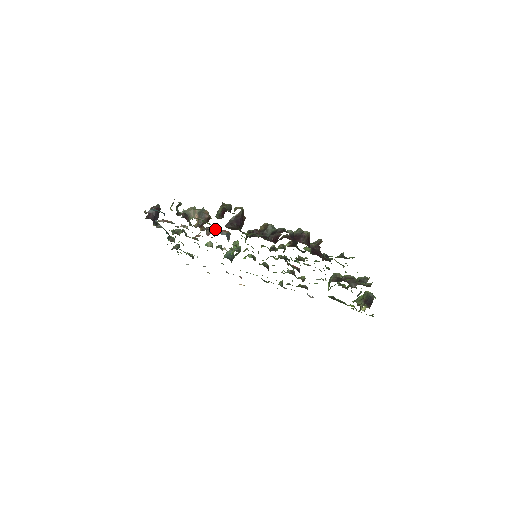
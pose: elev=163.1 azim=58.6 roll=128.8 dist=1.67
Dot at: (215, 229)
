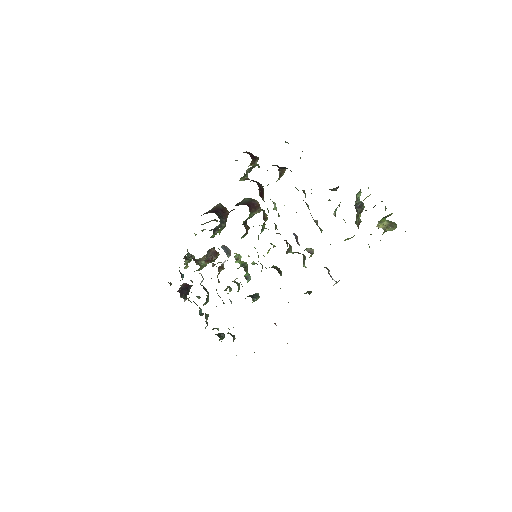
Dot at: occluded
